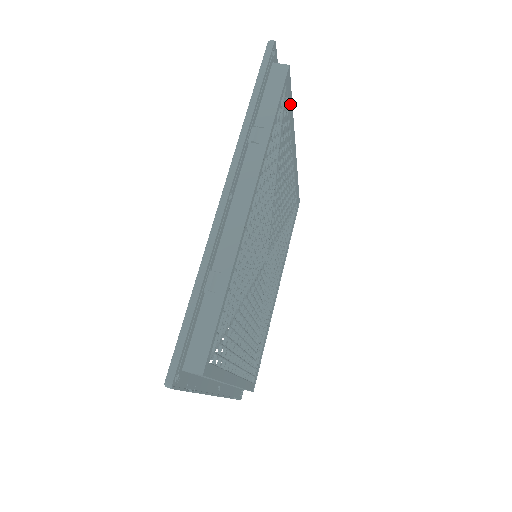
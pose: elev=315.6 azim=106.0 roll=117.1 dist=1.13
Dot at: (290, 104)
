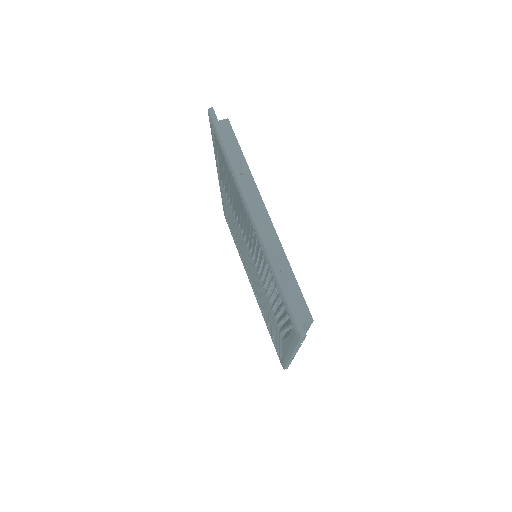
Dot at: occluded
